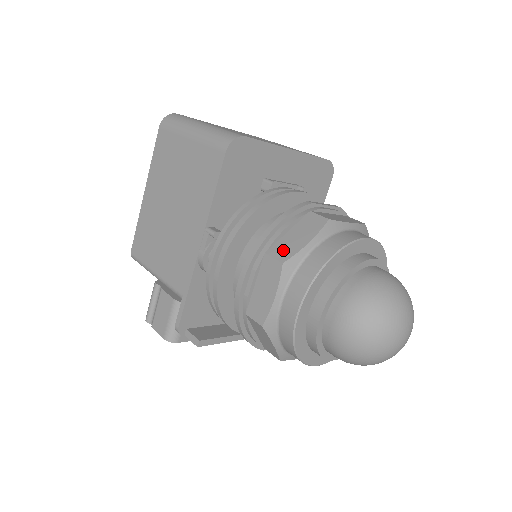
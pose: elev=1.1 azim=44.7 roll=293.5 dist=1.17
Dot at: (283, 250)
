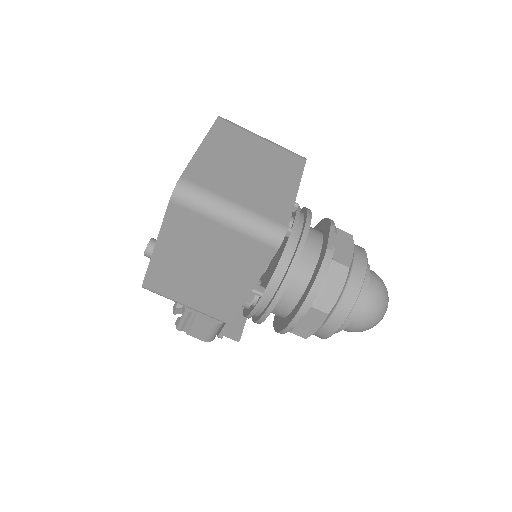
Dot at: (325, 302)
